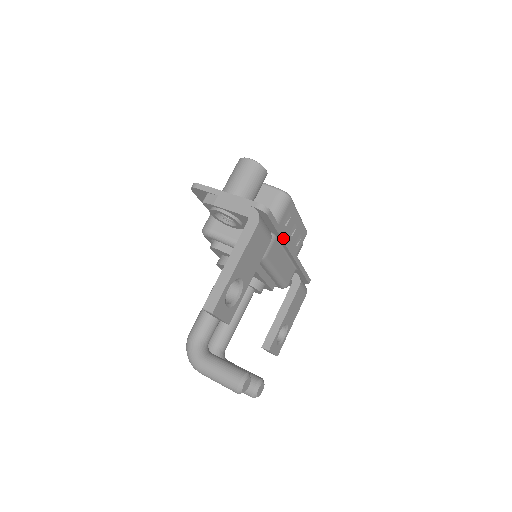
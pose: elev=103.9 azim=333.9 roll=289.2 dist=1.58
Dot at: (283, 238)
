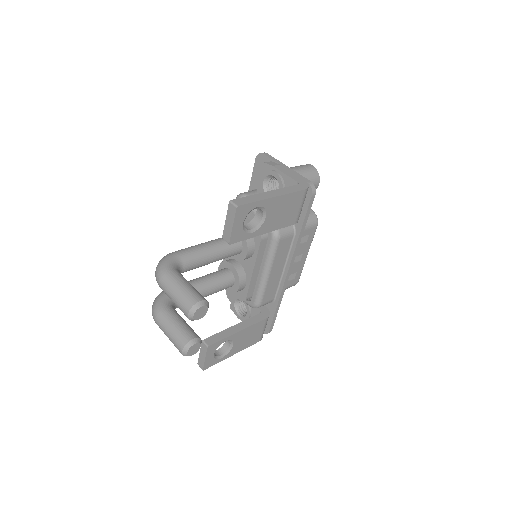
Dot at: (299, 240)
